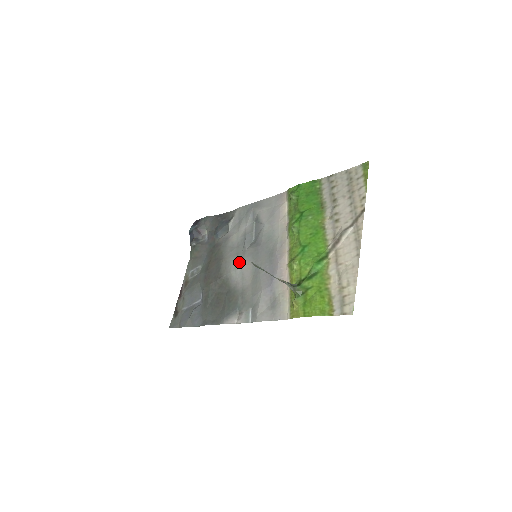
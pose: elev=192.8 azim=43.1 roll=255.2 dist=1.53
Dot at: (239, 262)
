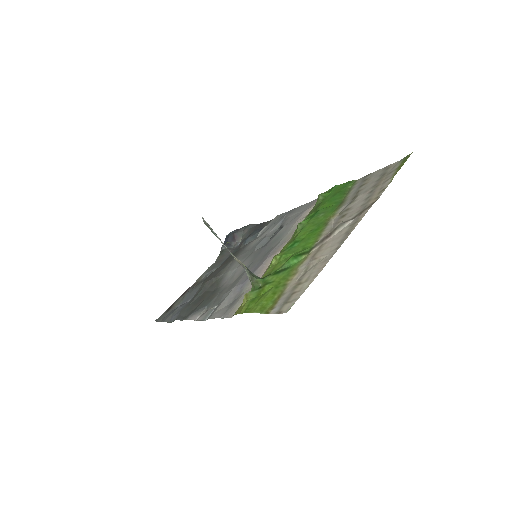
Dot at: occluded
